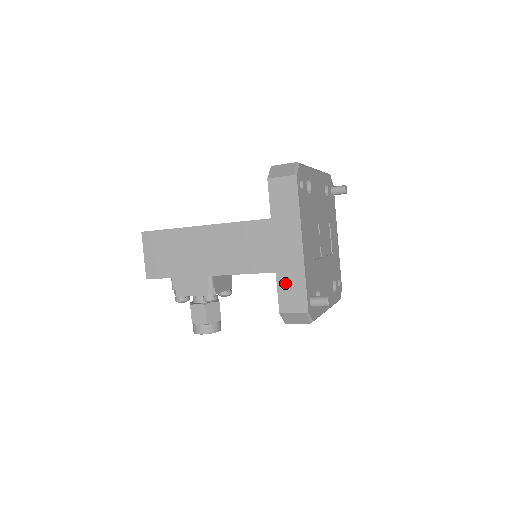
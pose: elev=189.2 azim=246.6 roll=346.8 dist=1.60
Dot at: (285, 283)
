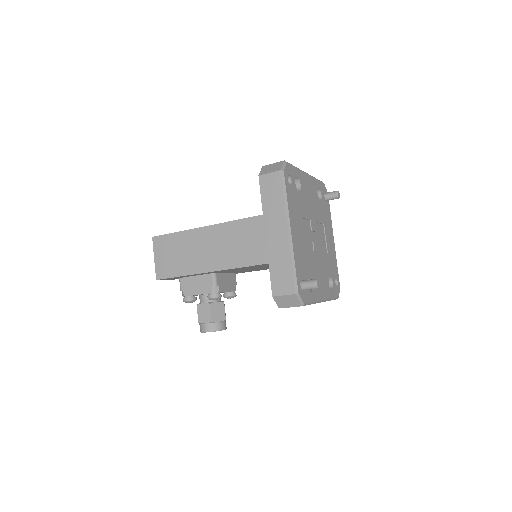
Dot at: (276, 268)
